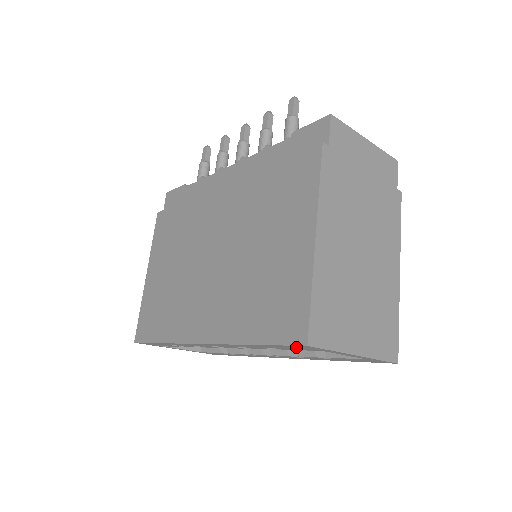
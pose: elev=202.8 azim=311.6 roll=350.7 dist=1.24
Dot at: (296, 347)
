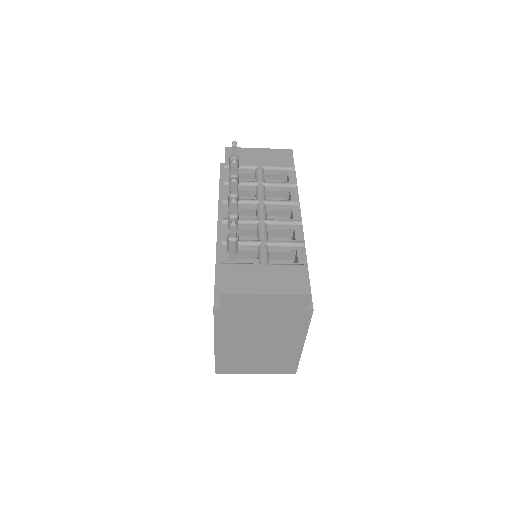
Dot at: occluded
